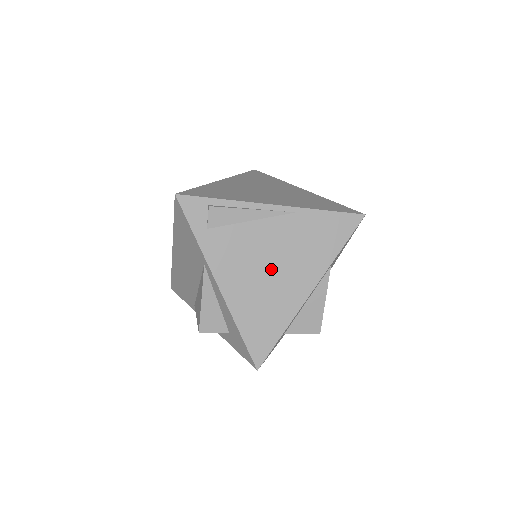
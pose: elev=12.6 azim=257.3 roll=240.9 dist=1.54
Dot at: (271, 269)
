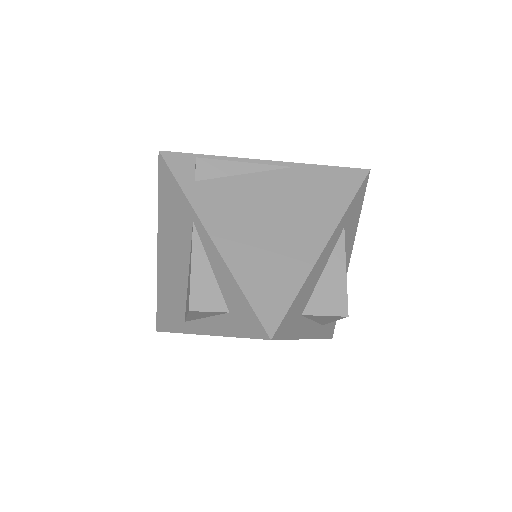
Dot at: (273, 220)
